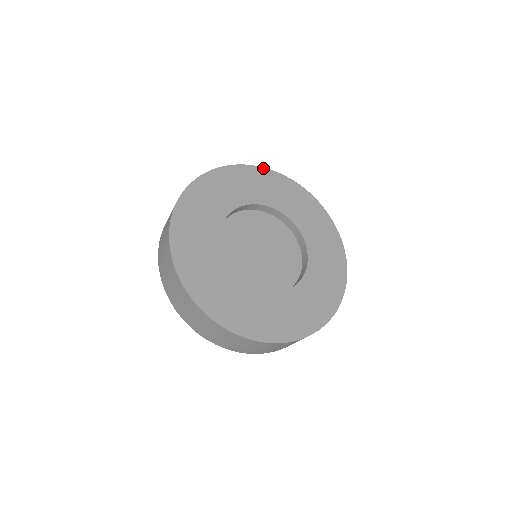
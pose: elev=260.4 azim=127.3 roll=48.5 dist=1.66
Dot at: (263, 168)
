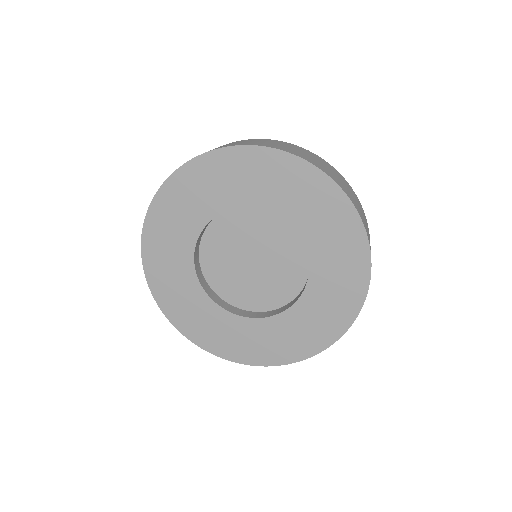
Dot at: (162, 186)
